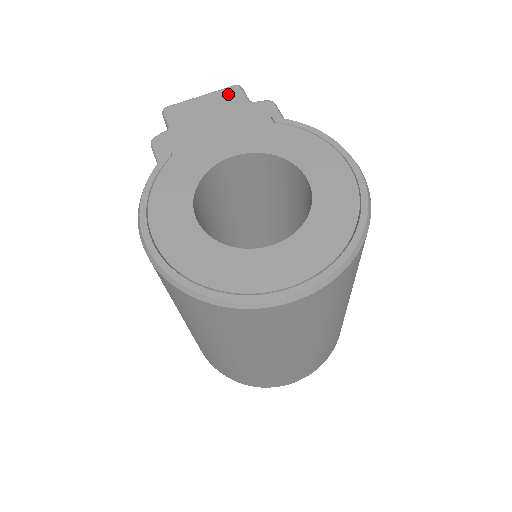
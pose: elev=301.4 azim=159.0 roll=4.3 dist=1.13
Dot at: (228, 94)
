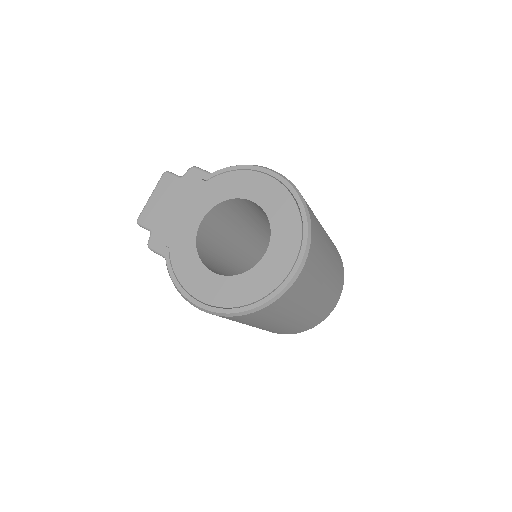
Dot at: (164, 183)
